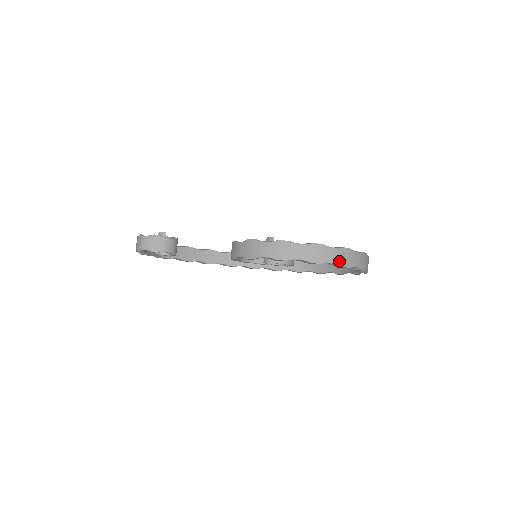
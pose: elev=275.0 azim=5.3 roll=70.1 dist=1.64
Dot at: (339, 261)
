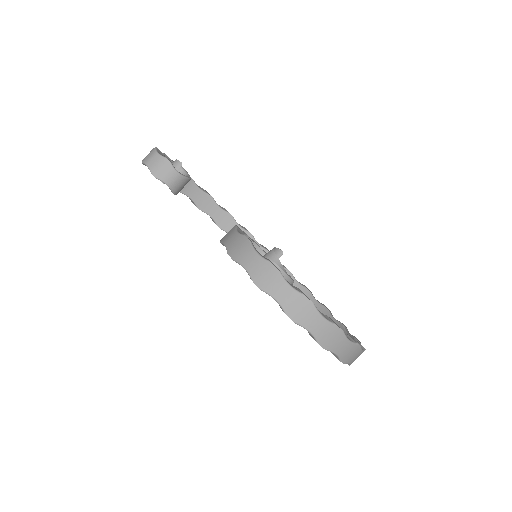
Dot at: (318, 334)
